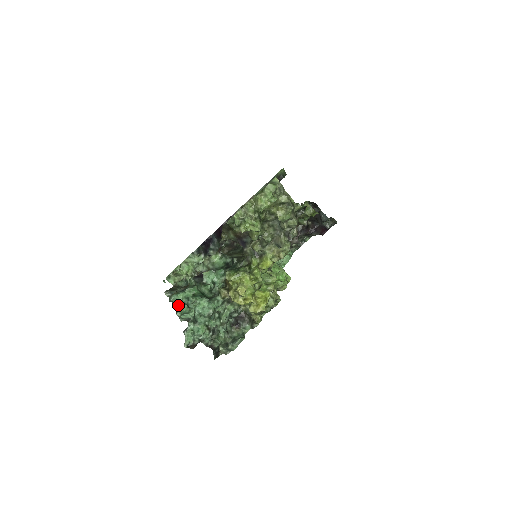
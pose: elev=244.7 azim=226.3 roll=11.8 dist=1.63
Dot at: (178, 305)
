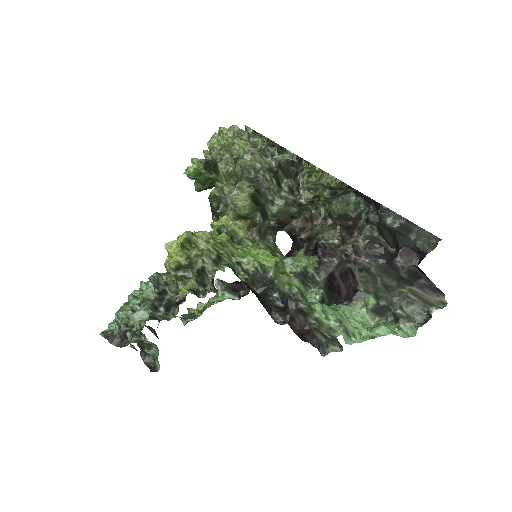
Dot at: occluded
